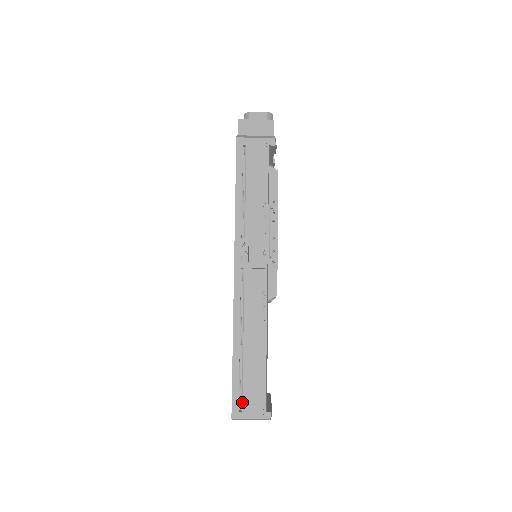
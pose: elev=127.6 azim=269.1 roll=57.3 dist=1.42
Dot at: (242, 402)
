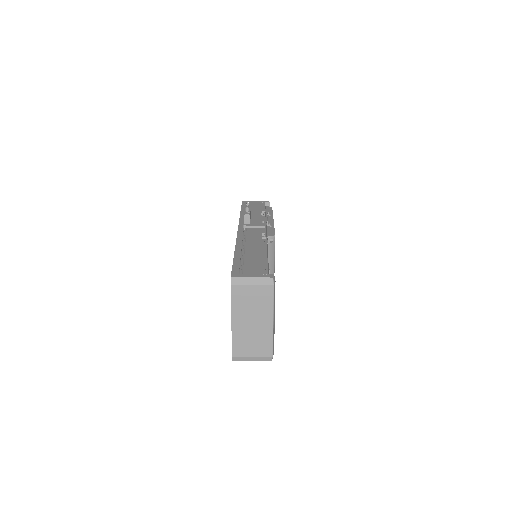
Dot at: (243, 270)
